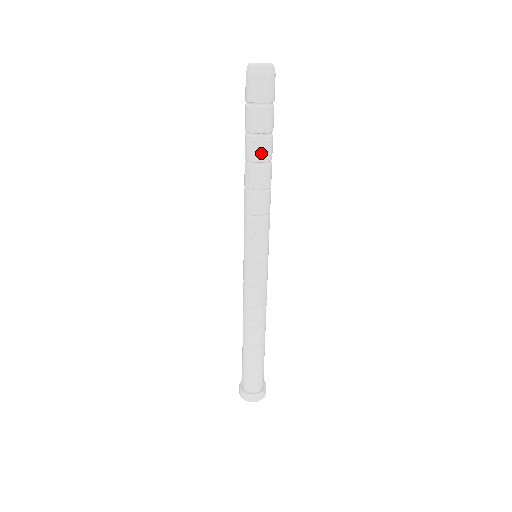
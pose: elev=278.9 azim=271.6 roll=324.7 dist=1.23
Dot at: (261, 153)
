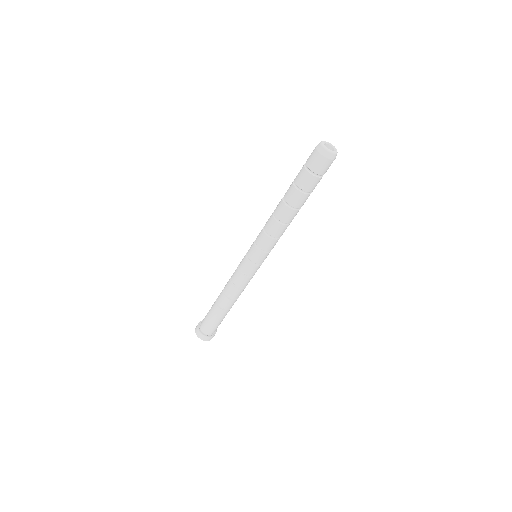
Dot at: (297, 202)
